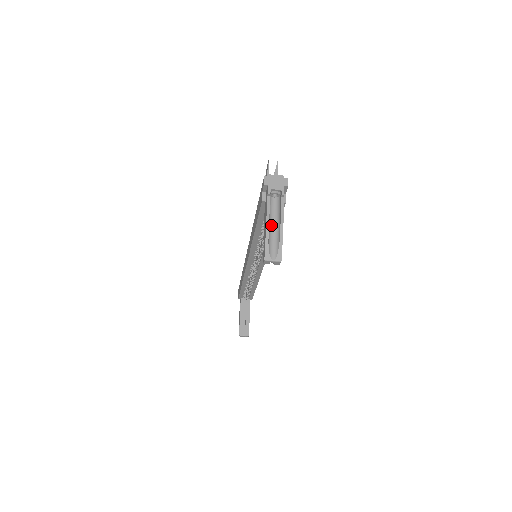
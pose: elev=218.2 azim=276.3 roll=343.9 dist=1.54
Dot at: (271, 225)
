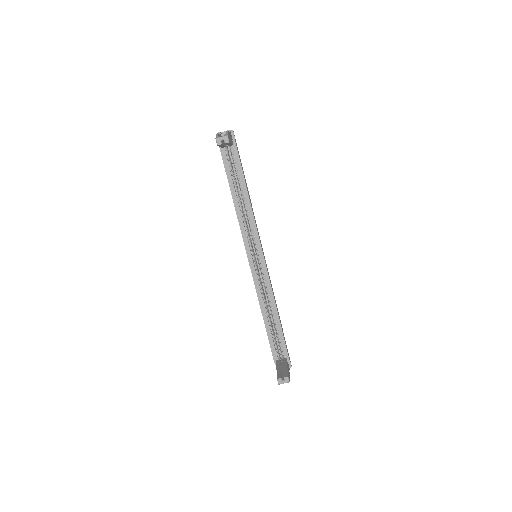
Dot at: occluded
